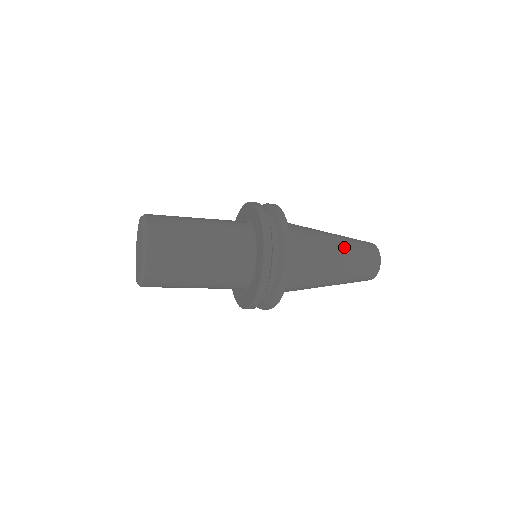
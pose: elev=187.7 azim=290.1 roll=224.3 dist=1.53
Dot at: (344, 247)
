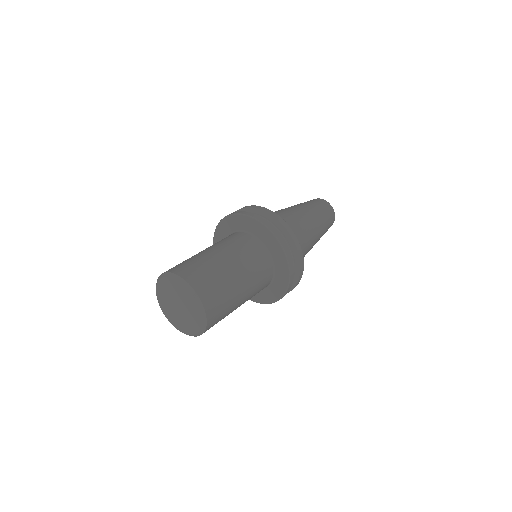
Dot at: (316, 218)
